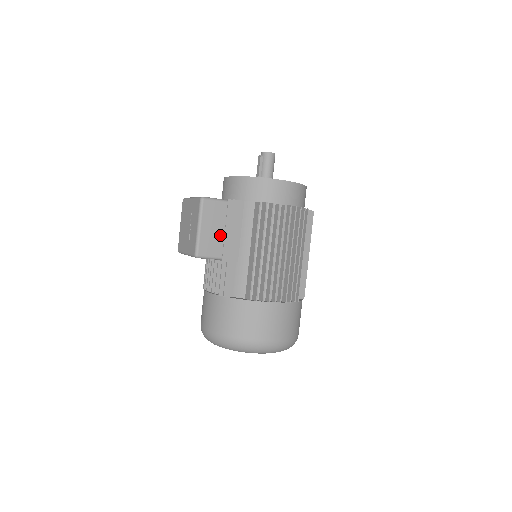
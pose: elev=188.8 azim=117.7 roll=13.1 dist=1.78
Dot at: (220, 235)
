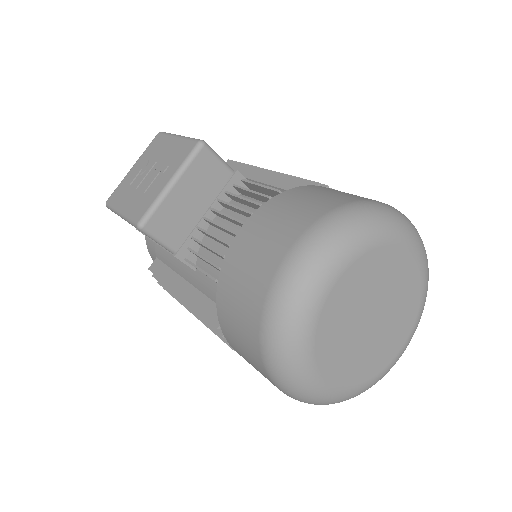
Dot at: occluded
